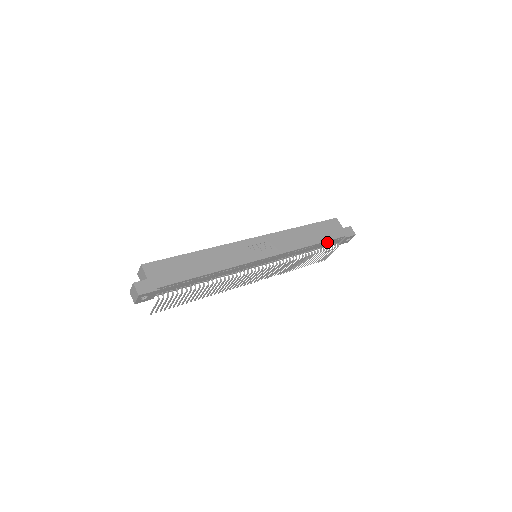
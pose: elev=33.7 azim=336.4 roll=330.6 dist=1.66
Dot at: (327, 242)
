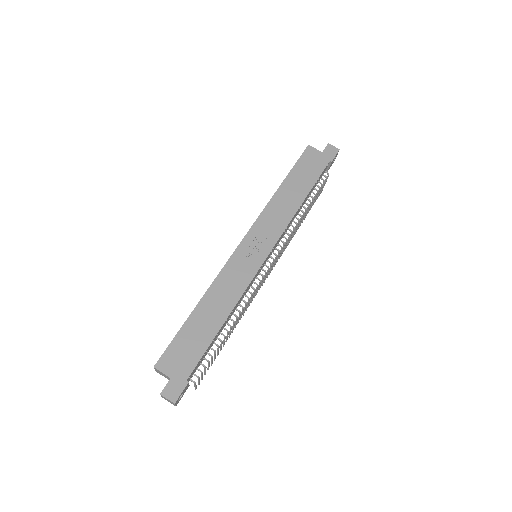
Dot at: (316, 182)
